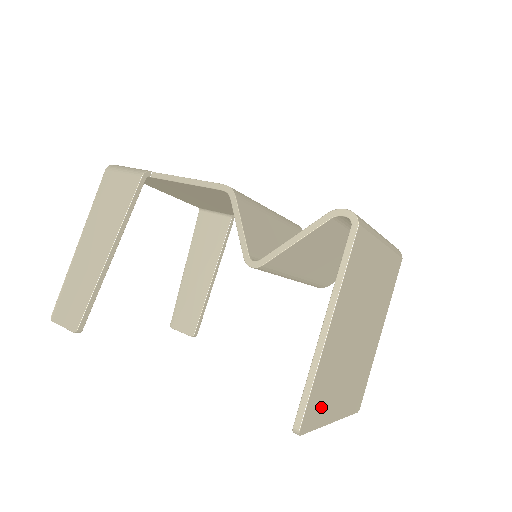
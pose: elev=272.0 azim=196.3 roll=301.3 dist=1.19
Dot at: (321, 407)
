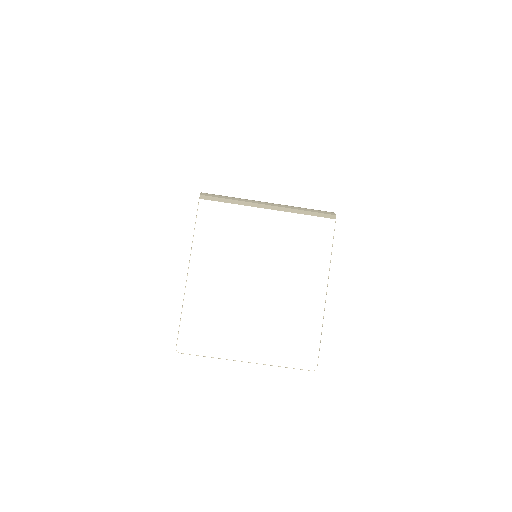
Dot at: (209, 339)
